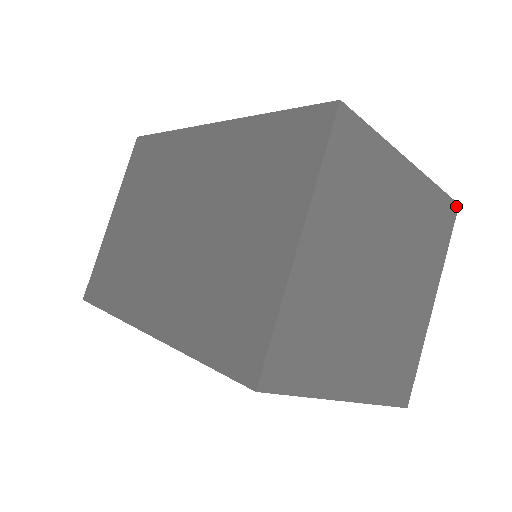
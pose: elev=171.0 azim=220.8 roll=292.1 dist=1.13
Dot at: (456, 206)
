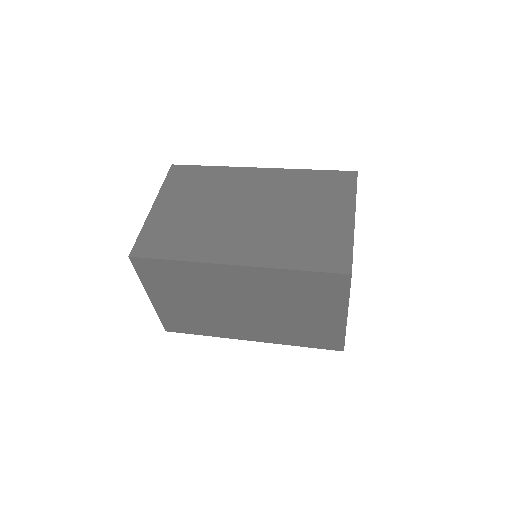
Dot at: occluded
